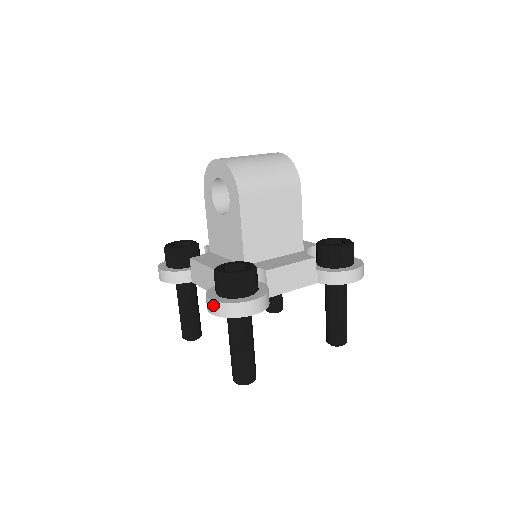
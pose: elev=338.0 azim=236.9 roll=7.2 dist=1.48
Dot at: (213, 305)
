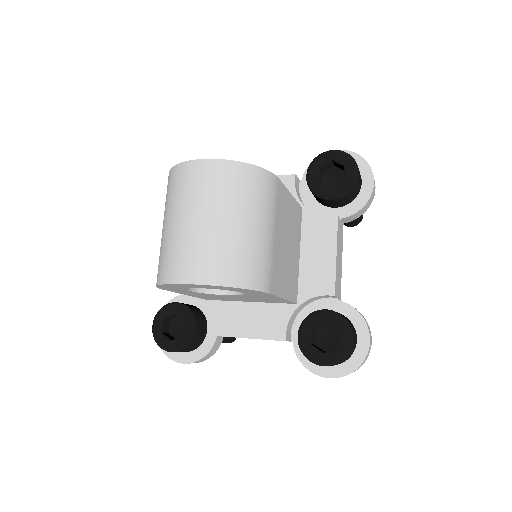
Dot at: occluded
